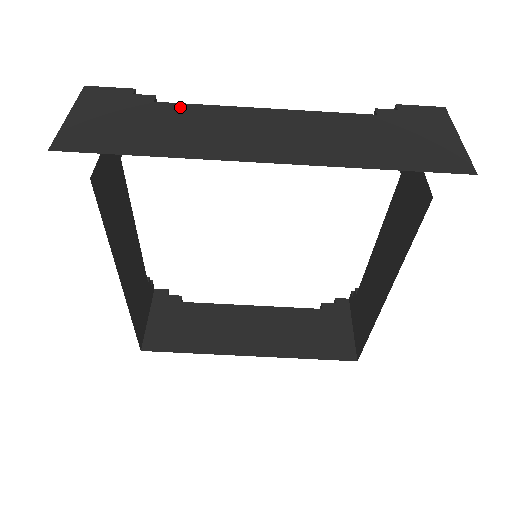
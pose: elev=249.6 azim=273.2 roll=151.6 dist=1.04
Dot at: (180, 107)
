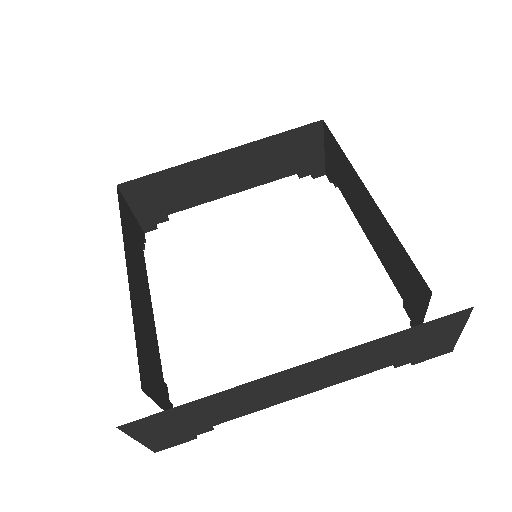
Dot at: occluded
